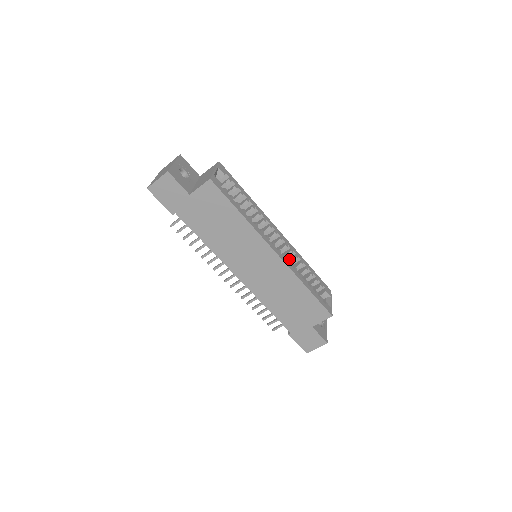
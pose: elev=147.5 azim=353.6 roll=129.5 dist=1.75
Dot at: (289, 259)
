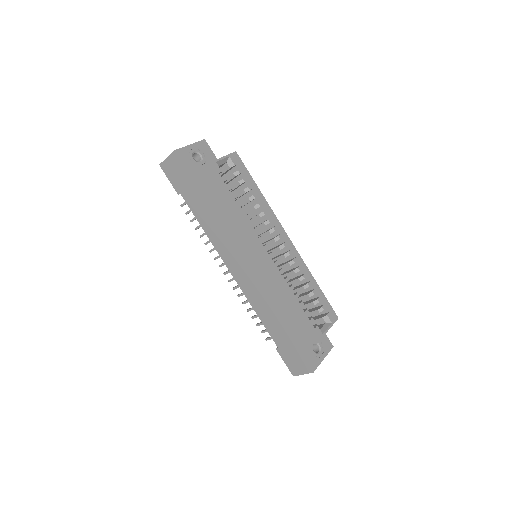
Dot at: (292, 269)
